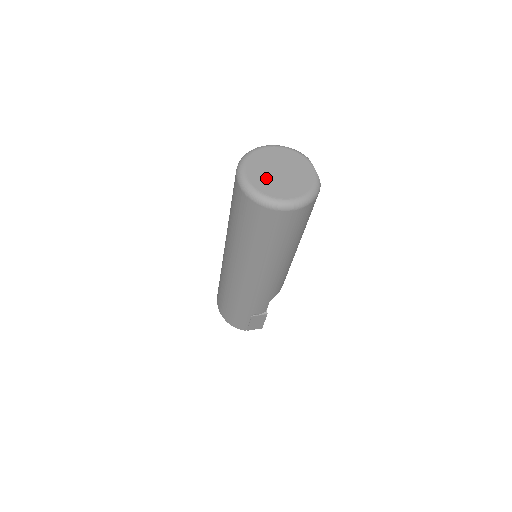
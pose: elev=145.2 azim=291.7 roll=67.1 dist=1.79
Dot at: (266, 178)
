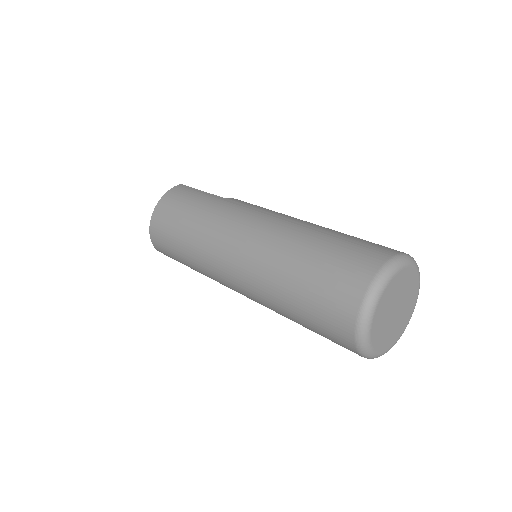
Dot at: (384, 327)
